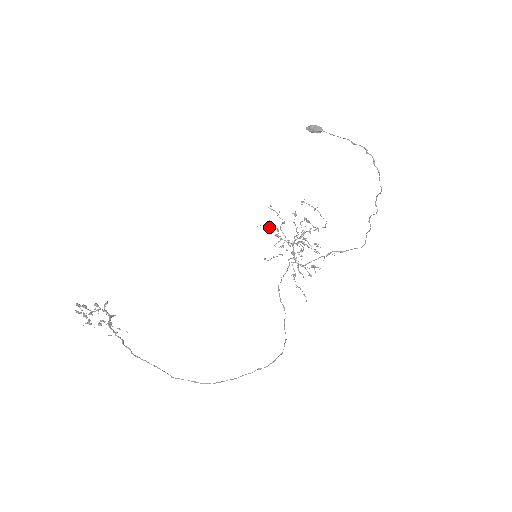
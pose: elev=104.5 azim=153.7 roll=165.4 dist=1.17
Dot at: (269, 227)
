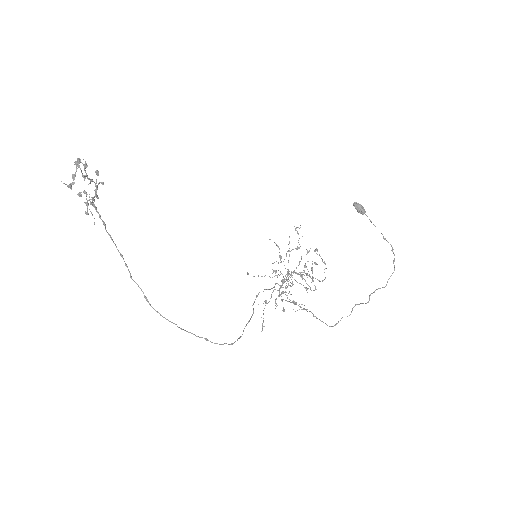
Dot at: (278, 246)
